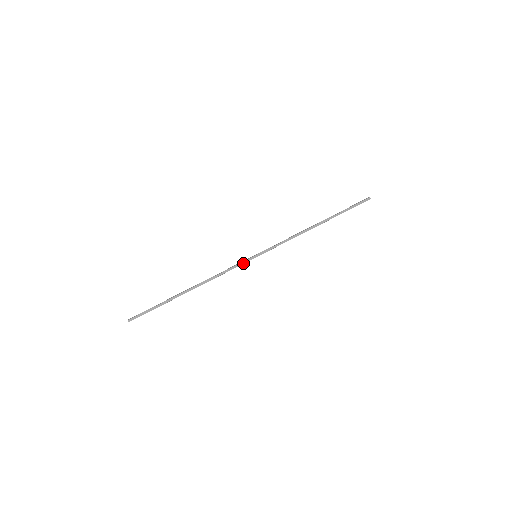
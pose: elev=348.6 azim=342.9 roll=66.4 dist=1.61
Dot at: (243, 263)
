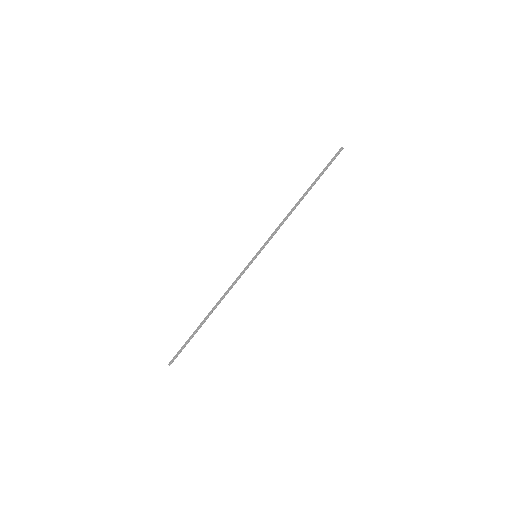
Dot at: (246, 268)
